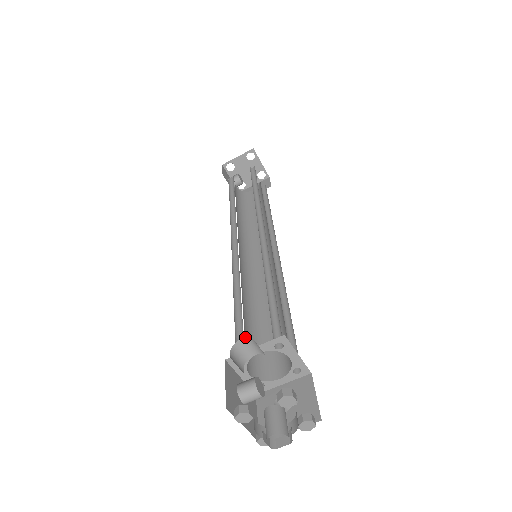
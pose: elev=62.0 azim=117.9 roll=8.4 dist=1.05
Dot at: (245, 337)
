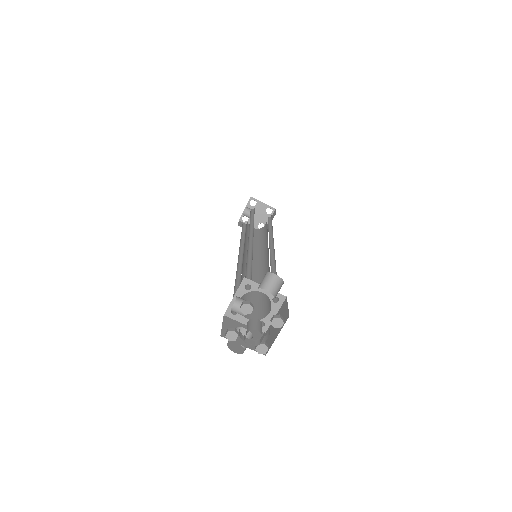
Dot at: (277, 275)
